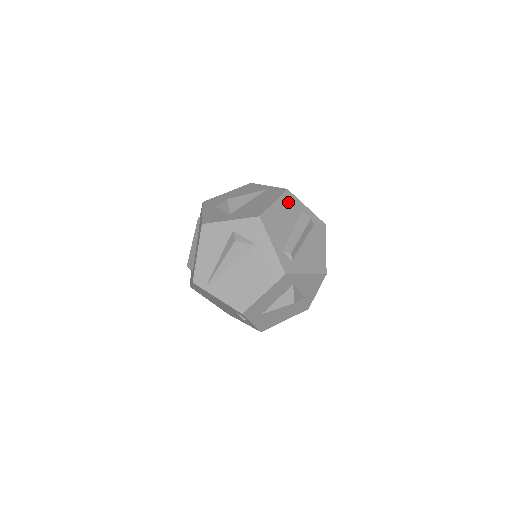
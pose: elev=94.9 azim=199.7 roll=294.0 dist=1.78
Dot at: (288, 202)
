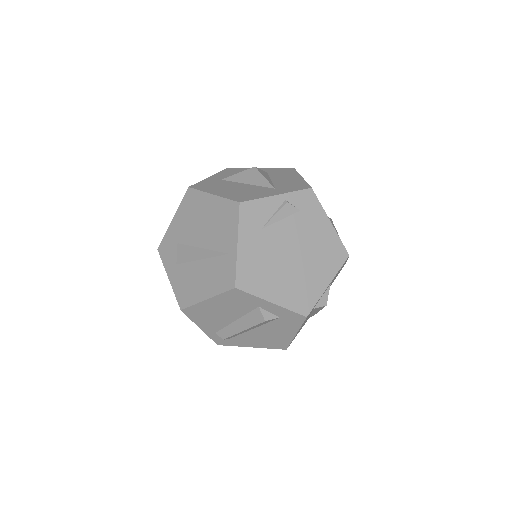
Dot at: (233, 299)
